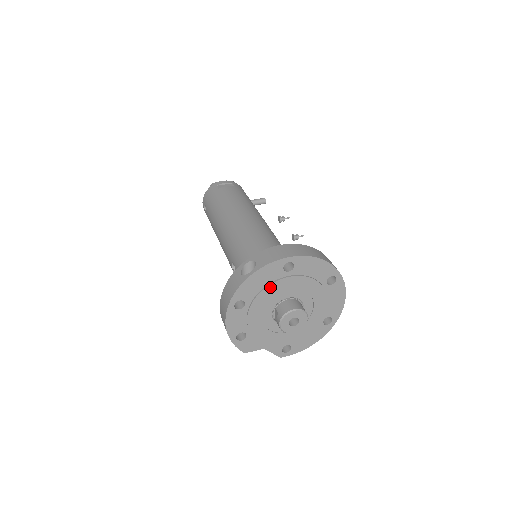
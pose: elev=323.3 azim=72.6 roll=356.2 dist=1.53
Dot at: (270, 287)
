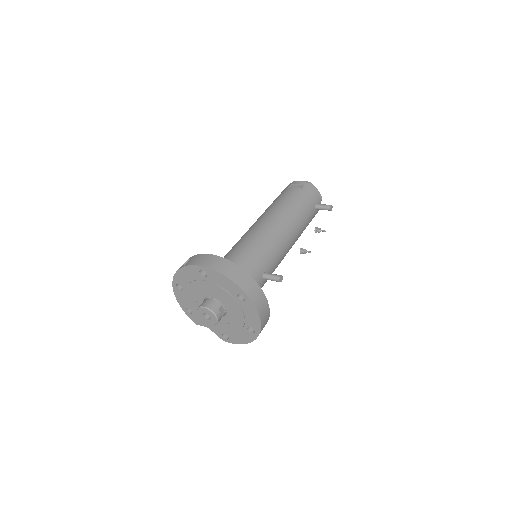
Dot at: (194, 283)
